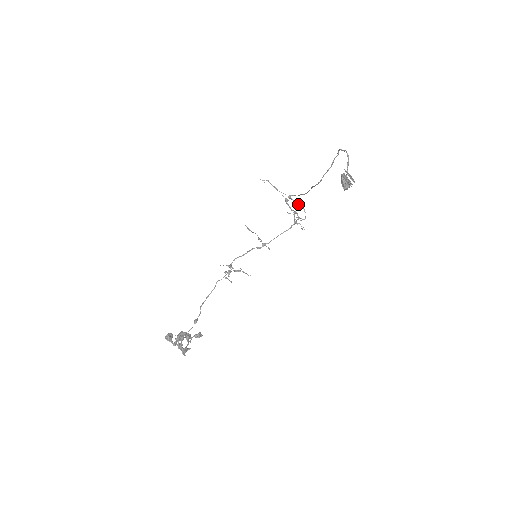
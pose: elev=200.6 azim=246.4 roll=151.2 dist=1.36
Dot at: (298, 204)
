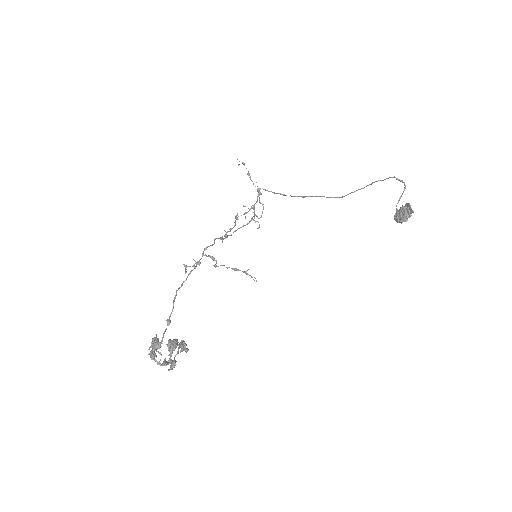
Dot at: occluded
